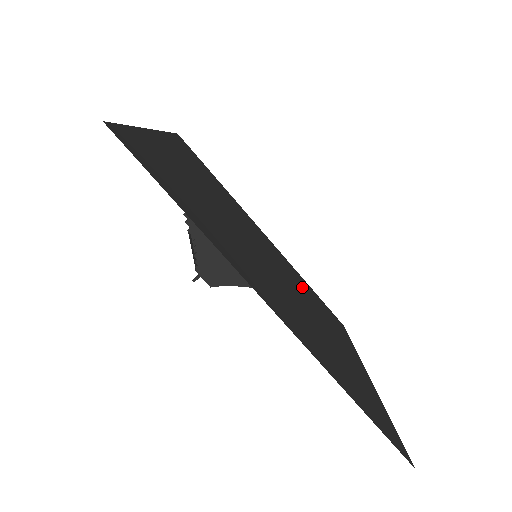
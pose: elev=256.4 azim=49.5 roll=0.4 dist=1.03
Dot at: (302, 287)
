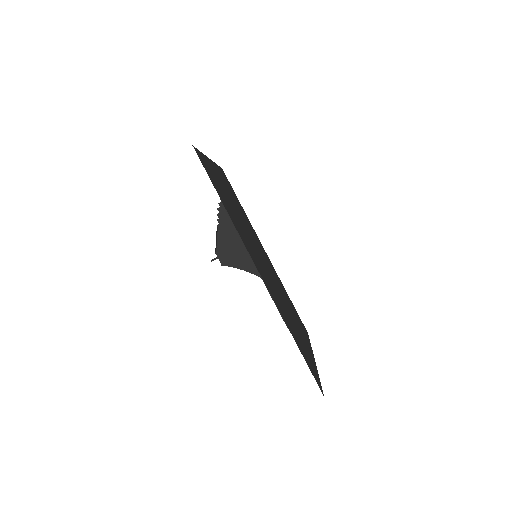
Dot at: (283, 291)
